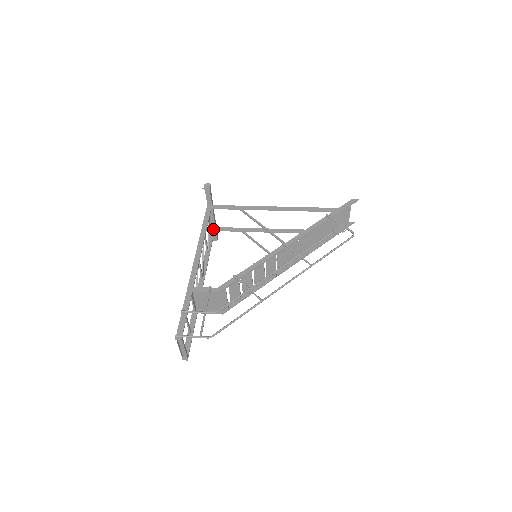
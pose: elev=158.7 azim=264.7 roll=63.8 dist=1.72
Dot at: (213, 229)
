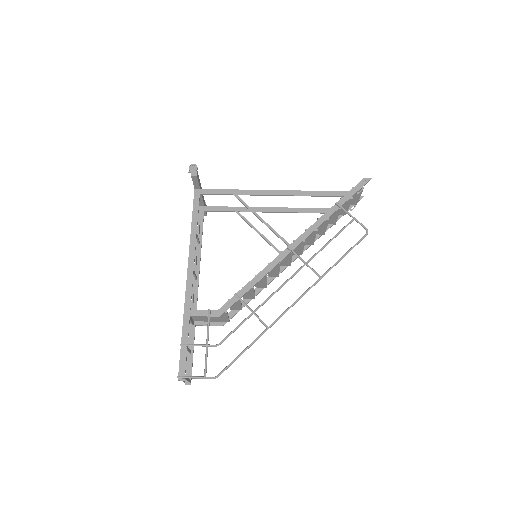
Dot at: (202, 209)
